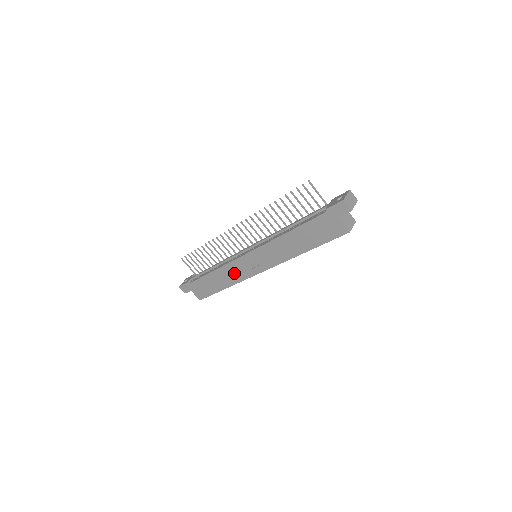
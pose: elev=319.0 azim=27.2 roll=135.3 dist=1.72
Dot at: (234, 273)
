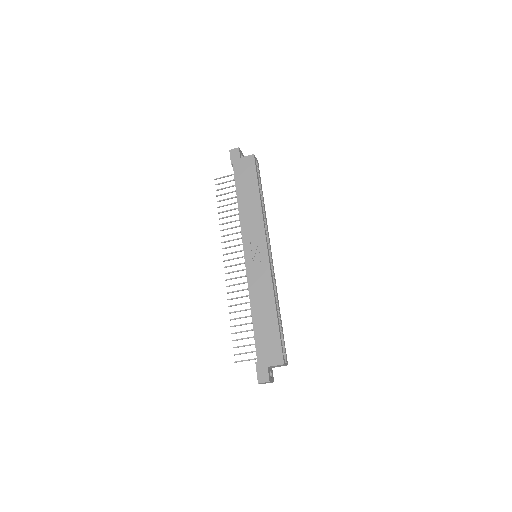
Dot at: (260, 284)
